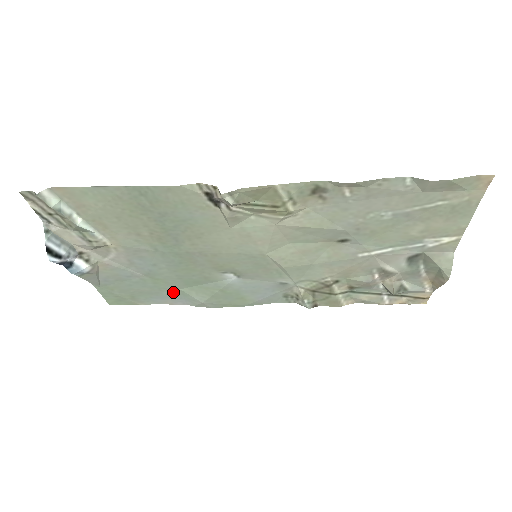
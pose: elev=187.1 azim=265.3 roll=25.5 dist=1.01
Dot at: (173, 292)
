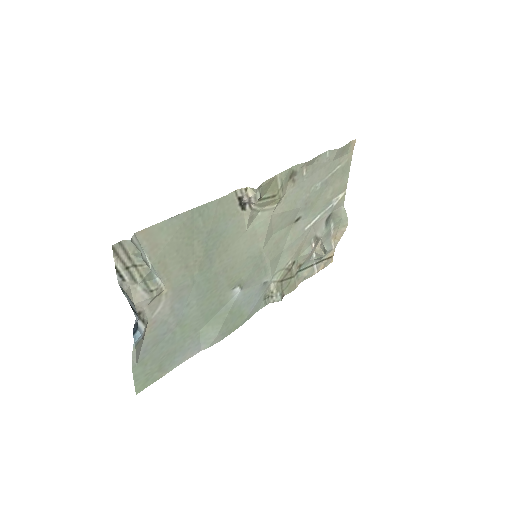
Dot at: (193, 338)
